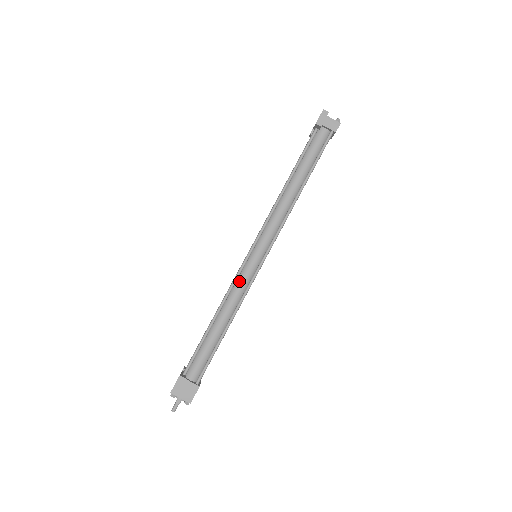
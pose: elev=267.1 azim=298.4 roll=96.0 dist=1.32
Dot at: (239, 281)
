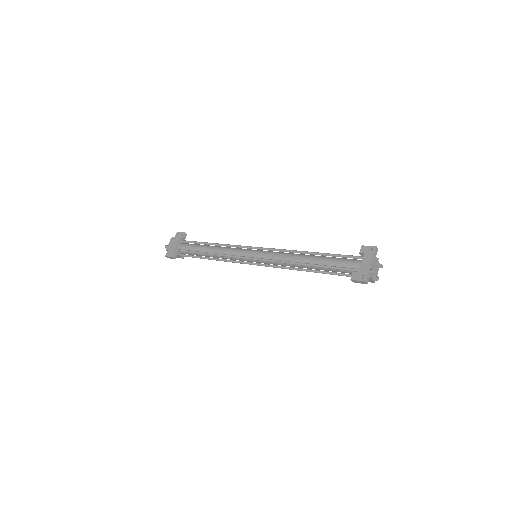
Dot at: (234, 258)
